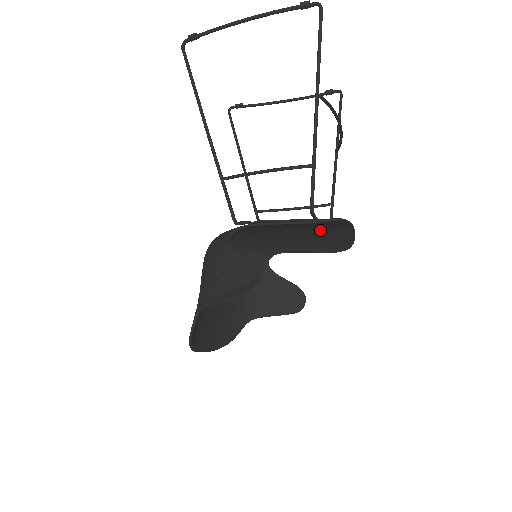
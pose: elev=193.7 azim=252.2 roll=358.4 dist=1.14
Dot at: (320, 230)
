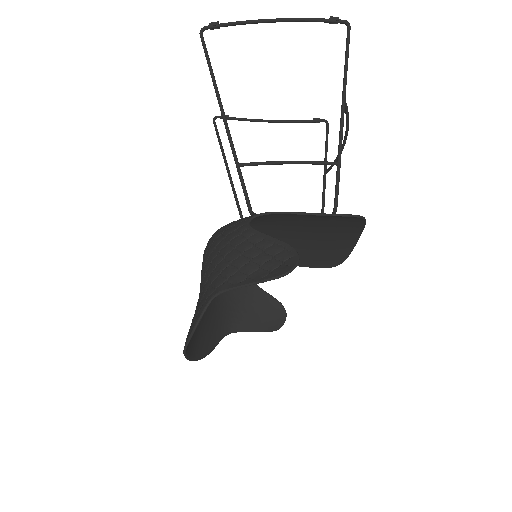
Dot at: (327, 235)
